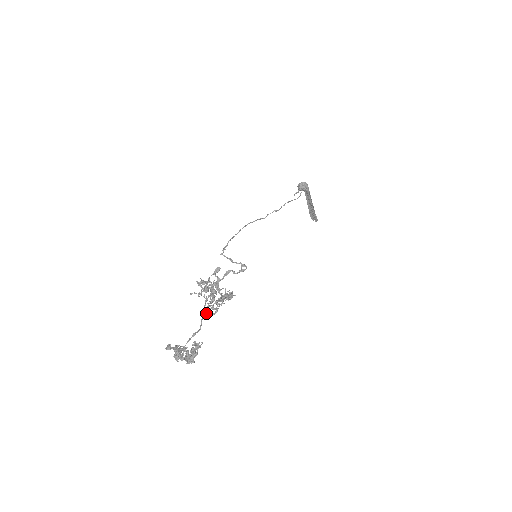
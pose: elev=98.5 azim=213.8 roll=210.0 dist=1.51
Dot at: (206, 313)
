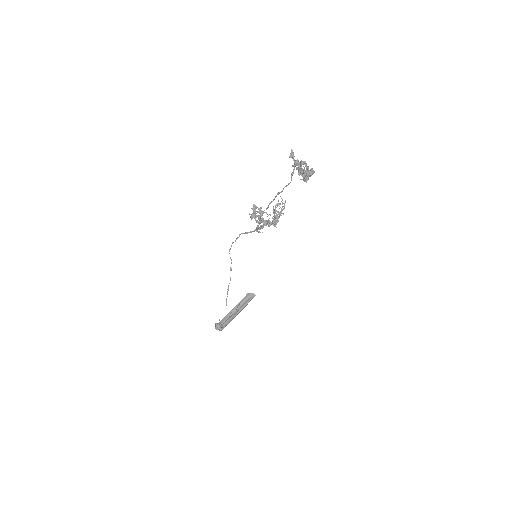
Dot at: occluded
